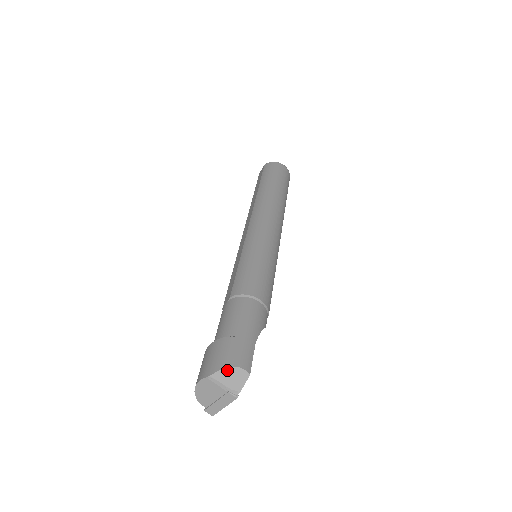
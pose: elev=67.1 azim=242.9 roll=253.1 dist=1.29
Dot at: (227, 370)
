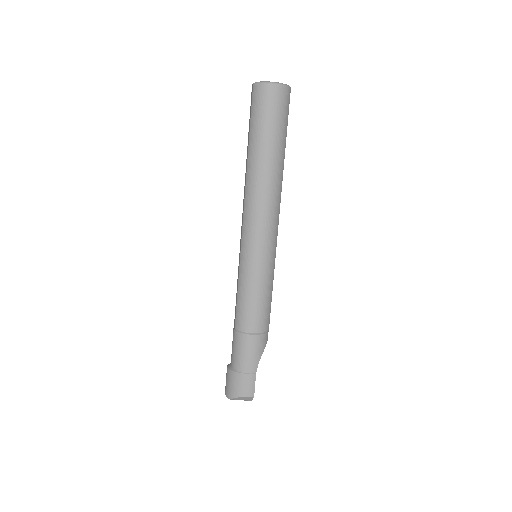
Dot at: (238, 398)
